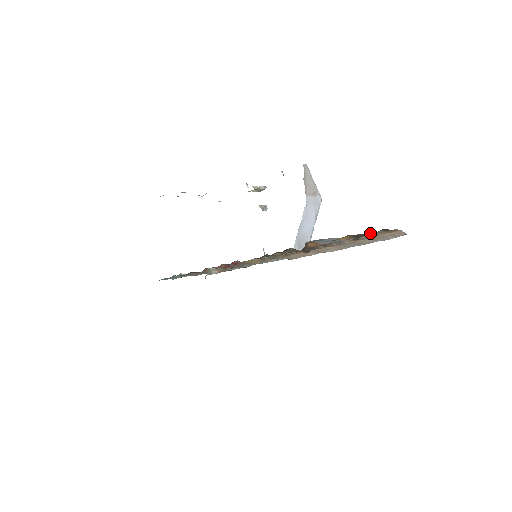
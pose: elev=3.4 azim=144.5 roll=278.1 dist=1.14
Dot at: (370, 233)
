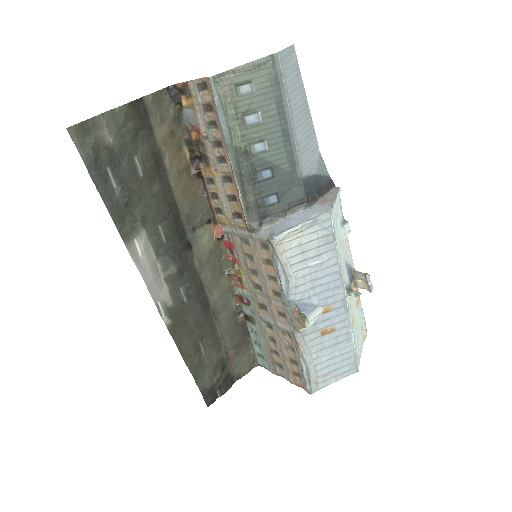
Dot at: (188, 83)
